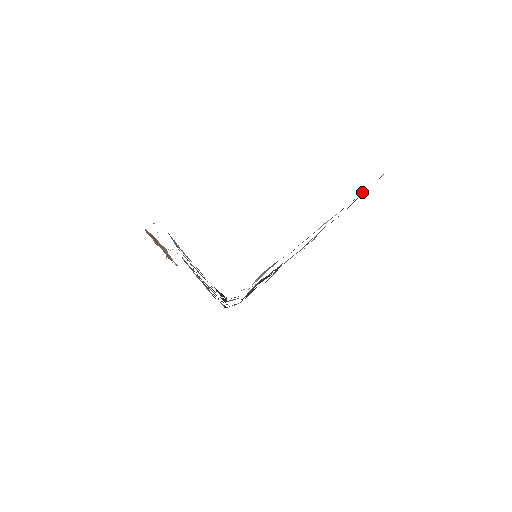
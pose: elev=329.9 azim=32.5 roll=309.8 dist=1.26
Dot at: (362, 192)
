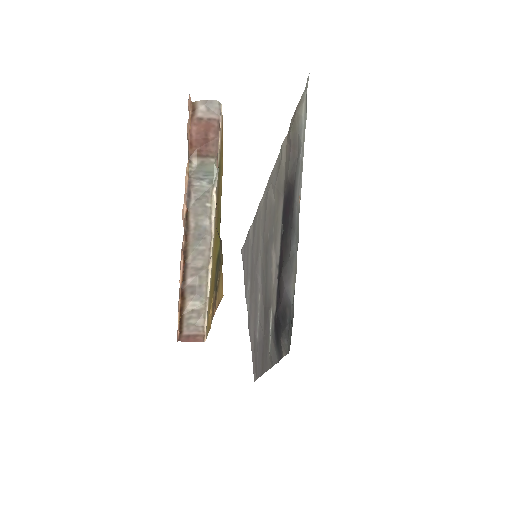
Dot at: (251, 233)
